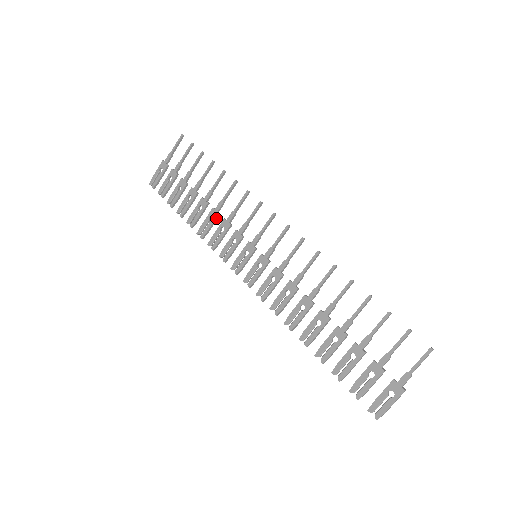
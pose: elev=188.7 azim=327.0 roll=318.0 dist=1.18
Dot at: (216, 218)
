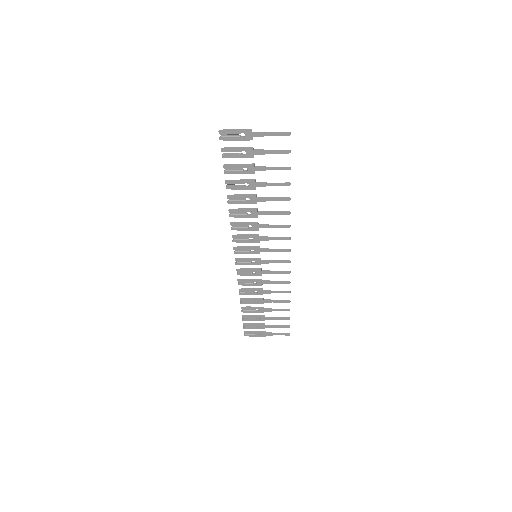
Dot at: (253, 217)
